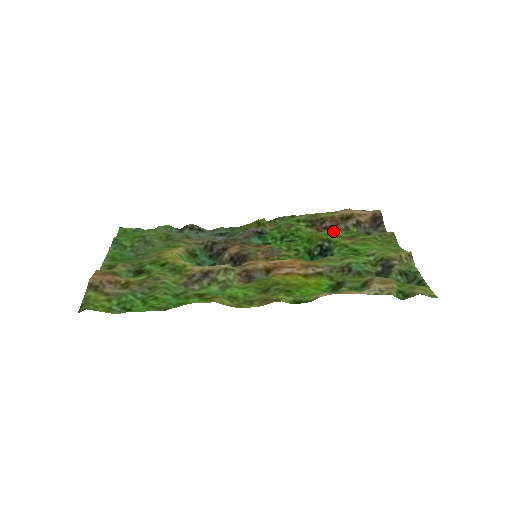
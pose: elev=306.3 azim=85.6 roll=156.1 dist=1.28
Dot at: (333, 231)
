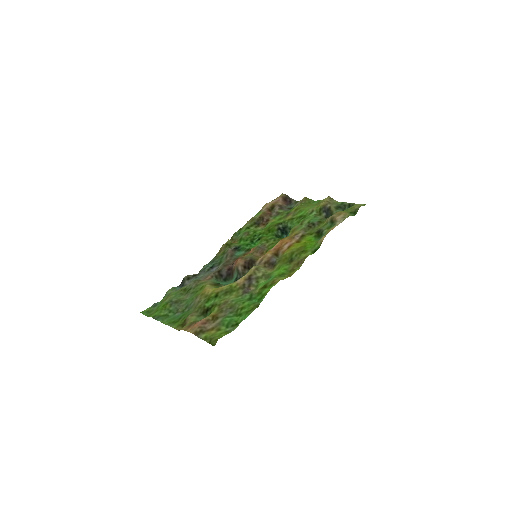
Dot at: (274, 219)
